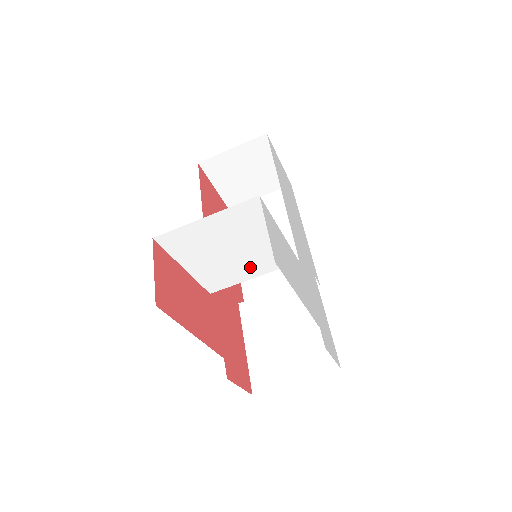
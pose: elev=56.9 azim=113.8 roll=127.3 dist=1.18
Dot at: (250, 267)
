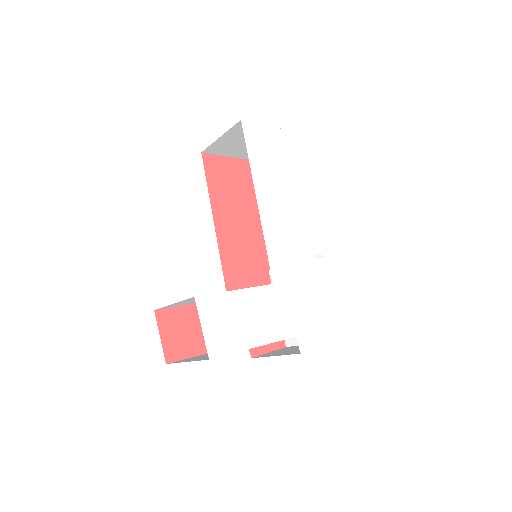
Dot at: occluded
